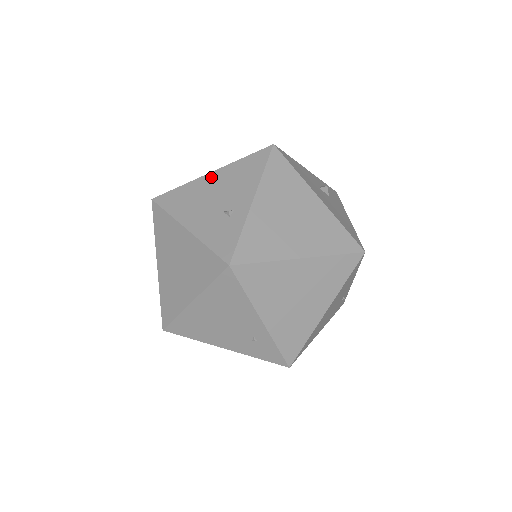
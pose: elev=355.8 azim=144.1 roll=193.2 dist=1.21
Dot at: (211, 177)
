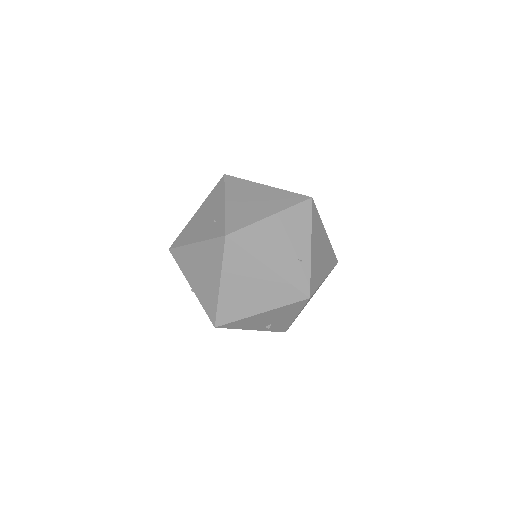
Dot at: occluded
